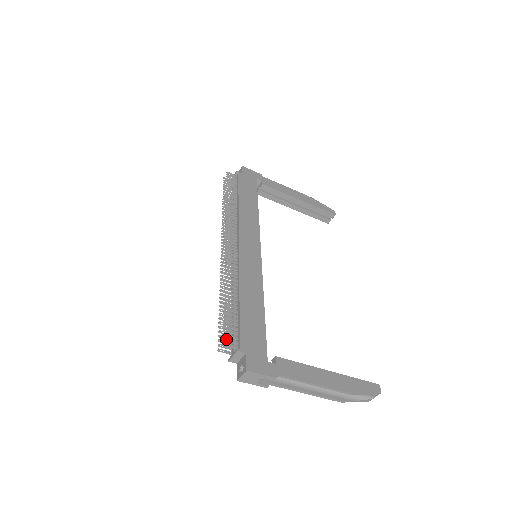
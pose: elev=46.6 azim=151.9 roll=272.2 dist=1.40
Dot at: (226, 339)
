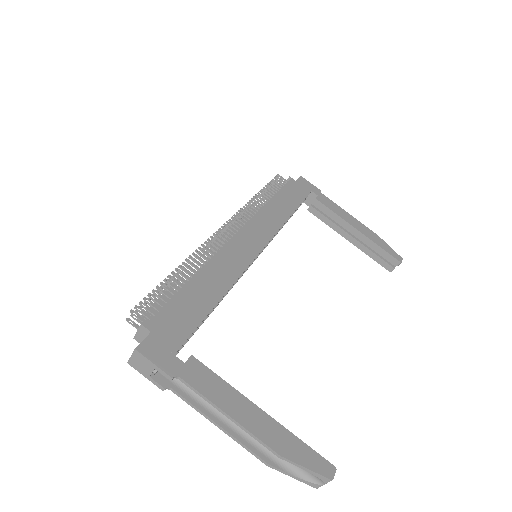
Dot at: (140, 308)
